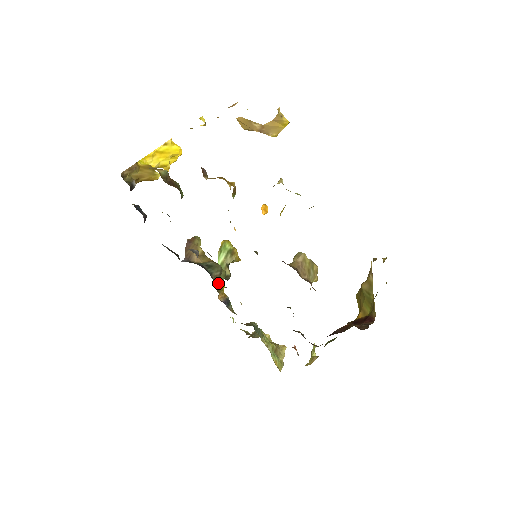
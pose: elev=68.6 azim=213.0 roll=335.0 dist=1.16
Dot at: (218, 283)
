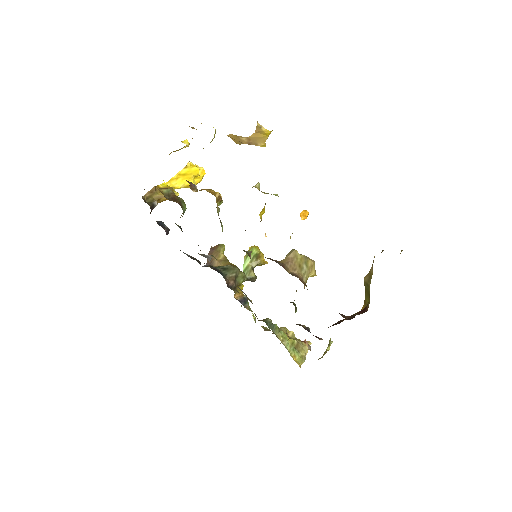
Dot at: (234, 284)
